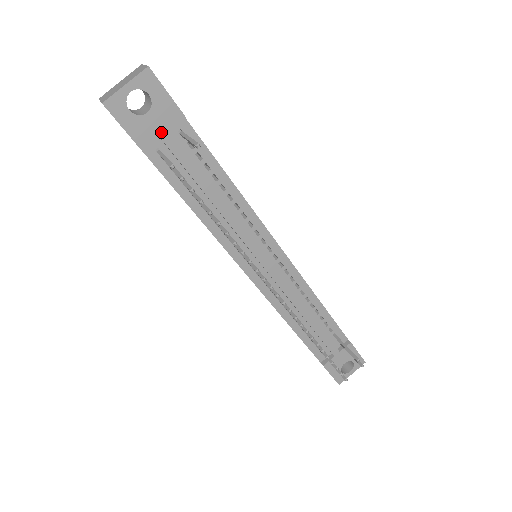
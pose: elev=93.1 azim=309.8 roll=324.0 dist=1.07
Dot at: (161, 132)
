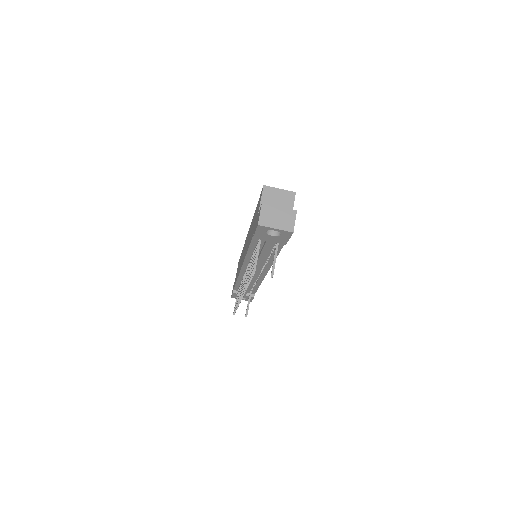
Dot at: (269, 240)
